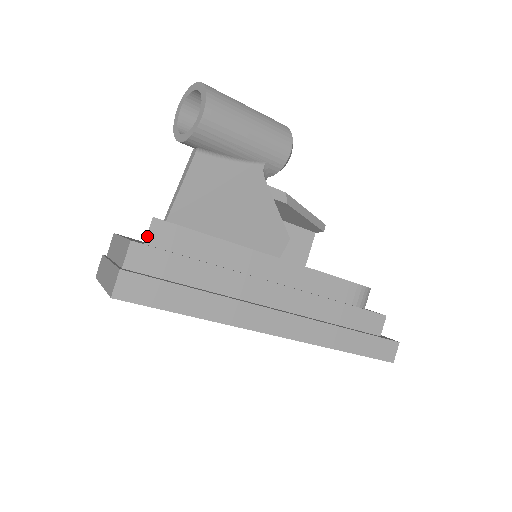
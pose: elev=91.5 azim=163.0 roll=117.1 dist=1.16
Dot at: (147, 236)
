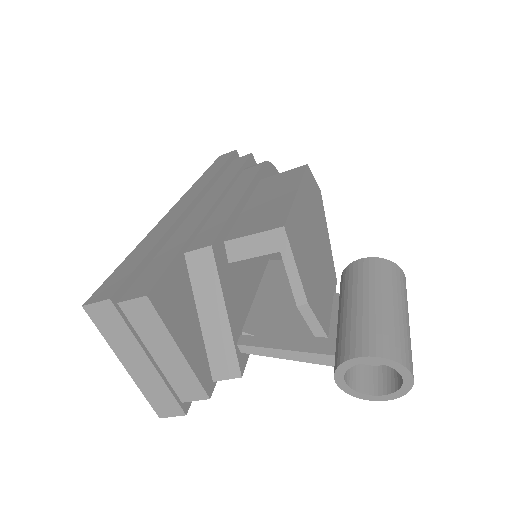
Dot at: (221, 380)
